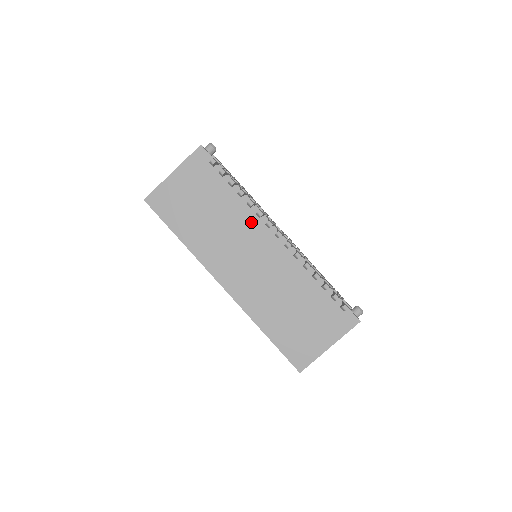
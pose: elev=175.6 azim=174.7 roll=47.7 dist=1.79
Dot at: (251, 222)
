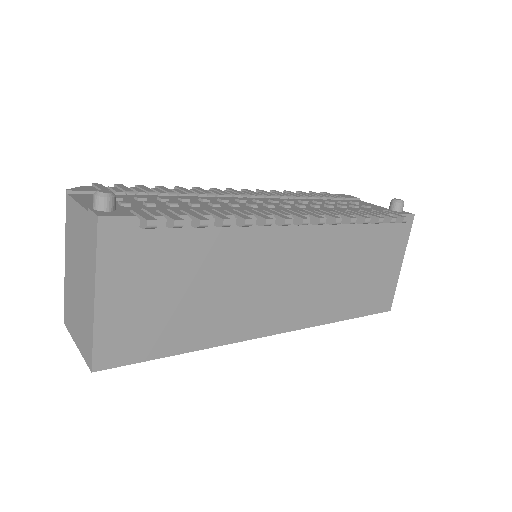
Dot at: (257, 240)
